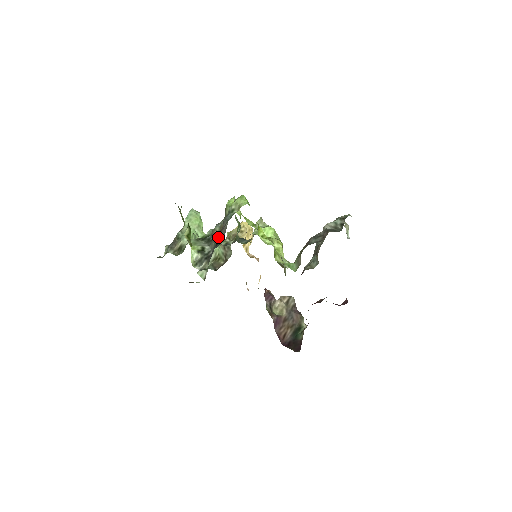
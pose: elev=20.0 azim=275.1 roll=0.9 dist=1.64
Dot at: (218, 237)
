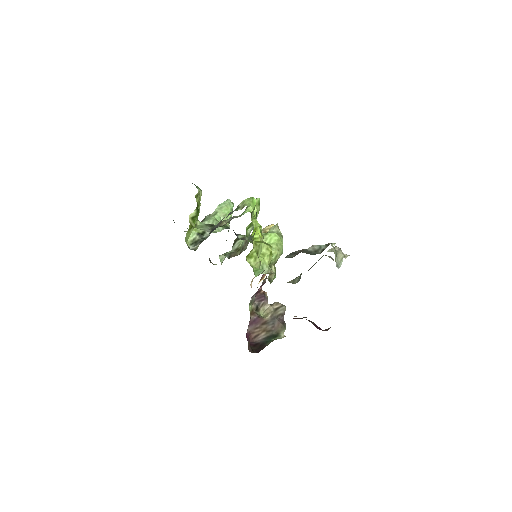
Dot at: occluded
